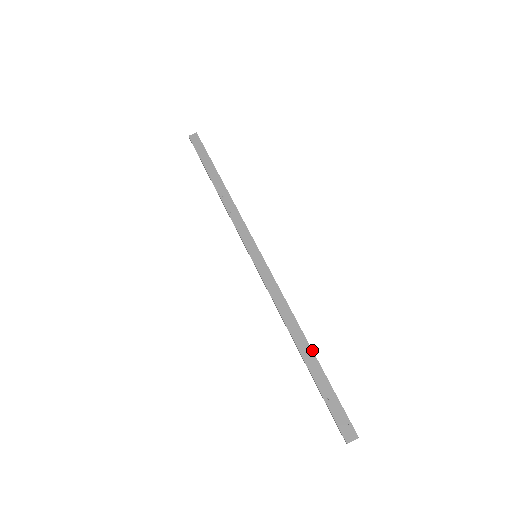
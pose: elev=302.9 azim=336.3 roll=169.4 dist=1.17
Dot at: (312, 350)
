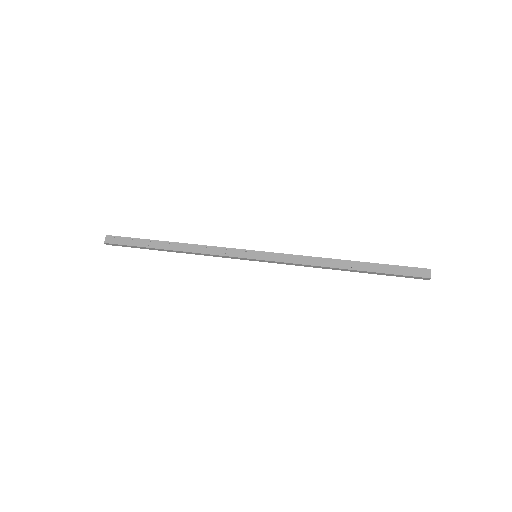
Dot at: (356, 261)
